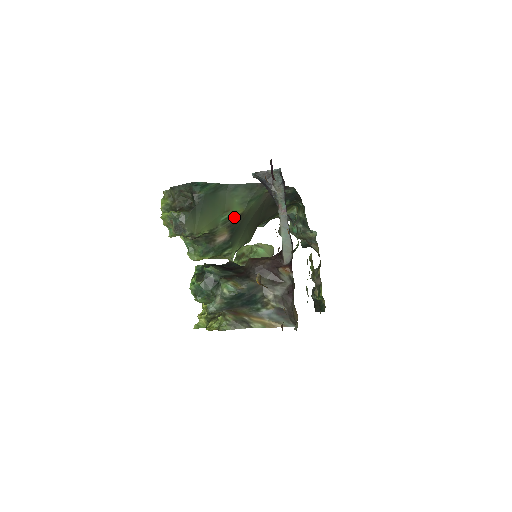
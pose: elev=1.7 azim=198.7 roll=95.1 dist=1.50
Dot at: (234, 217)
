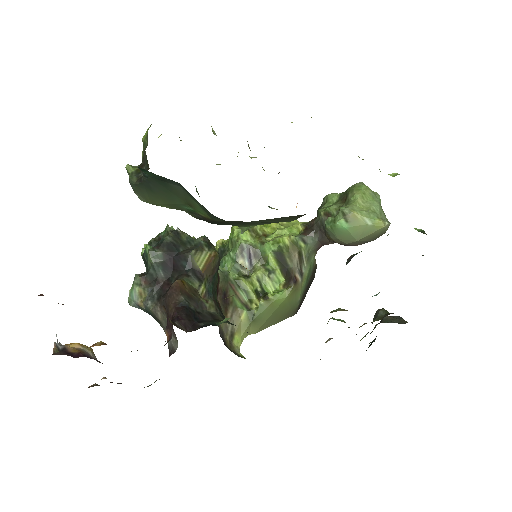
Dot at: (202, 215)
